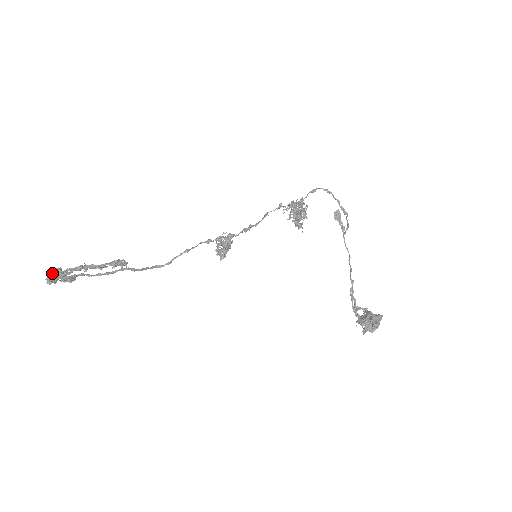
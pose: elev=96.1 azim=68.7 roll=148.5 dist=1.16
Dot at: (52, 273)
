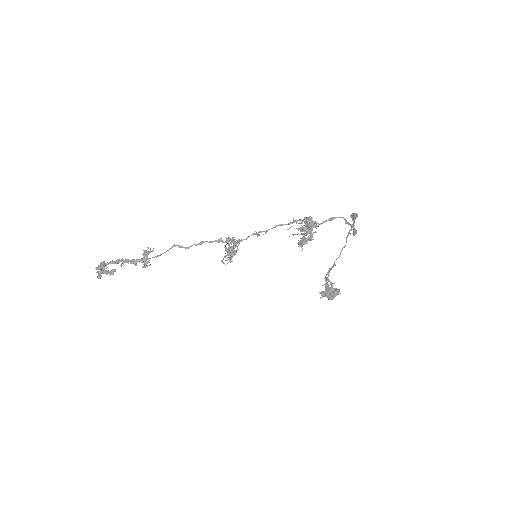
Dot at: (99, 265)
